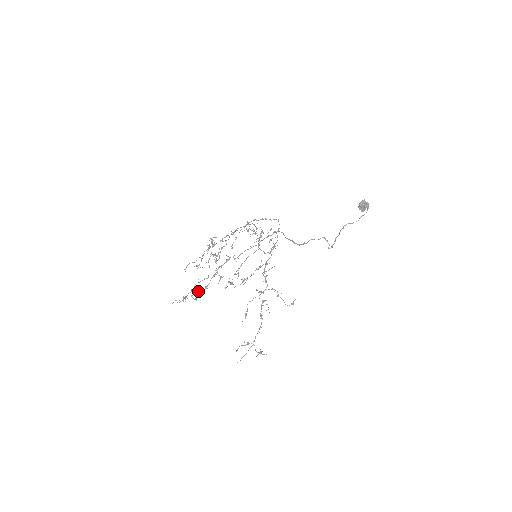
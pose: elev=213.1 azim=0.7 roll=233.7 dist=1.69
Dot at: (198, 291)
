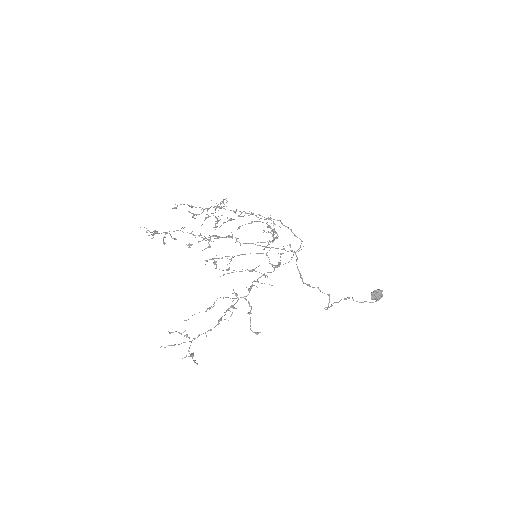
Dot at: (174, 238)
